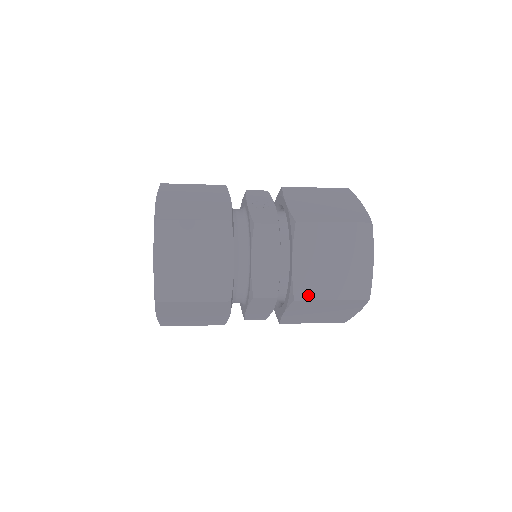
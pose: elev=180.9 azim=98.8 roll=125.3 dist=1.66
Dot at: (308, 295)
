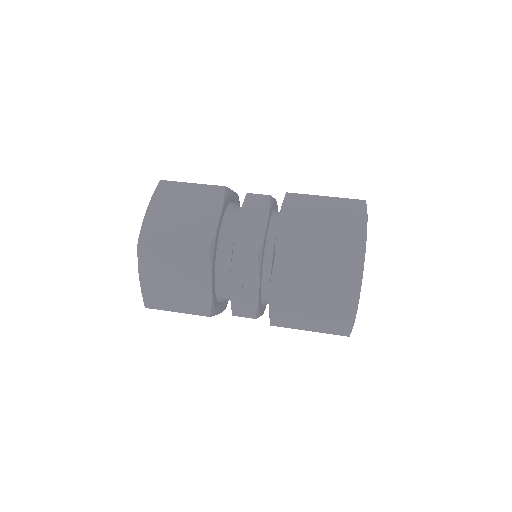
Dot at: occluded
